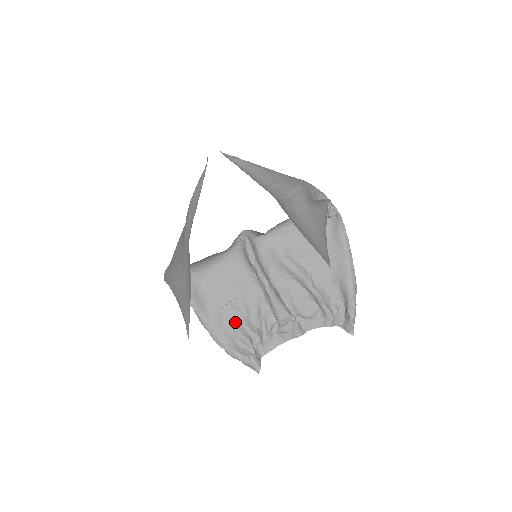
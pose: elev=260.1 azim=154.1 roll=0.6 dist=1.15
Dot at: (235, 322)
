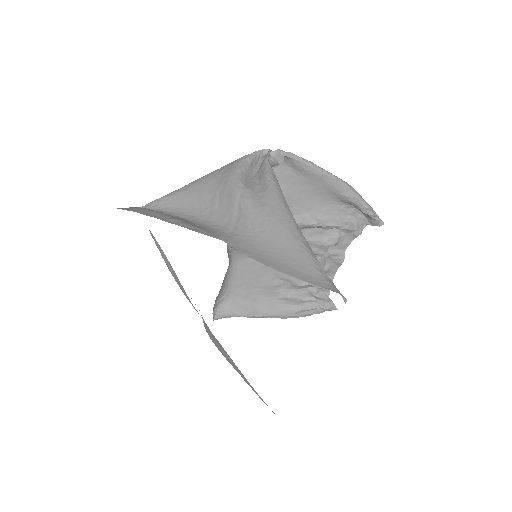
Dot at: (286, 295)
